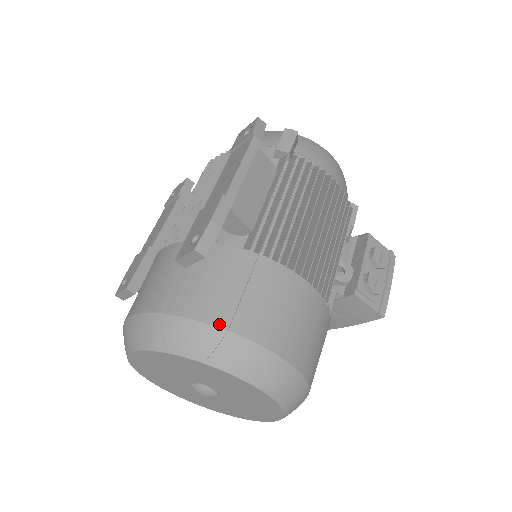
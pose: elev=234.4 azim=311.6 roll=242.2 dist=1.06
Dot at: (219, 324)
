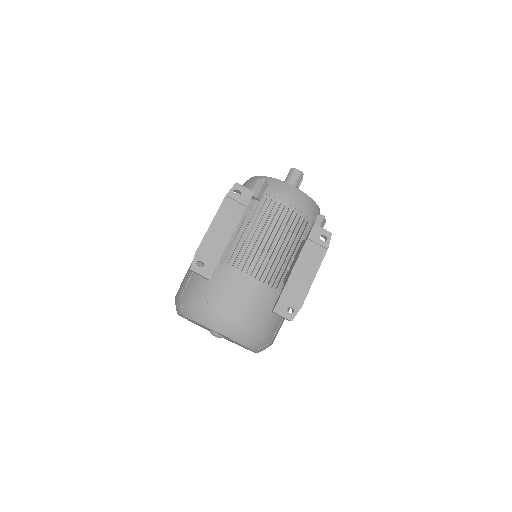
Dot at: (270, 340)
